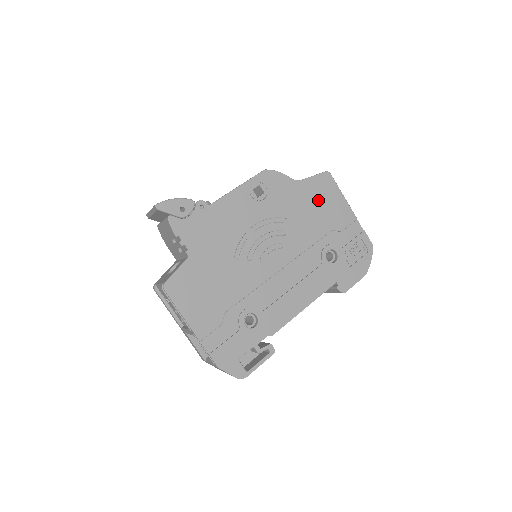
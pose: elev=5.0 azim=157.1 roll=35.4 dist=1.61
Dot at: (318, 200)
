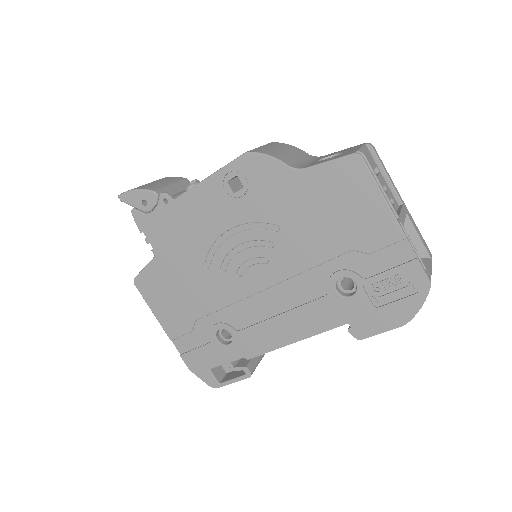
Dot at: (332, 202)
